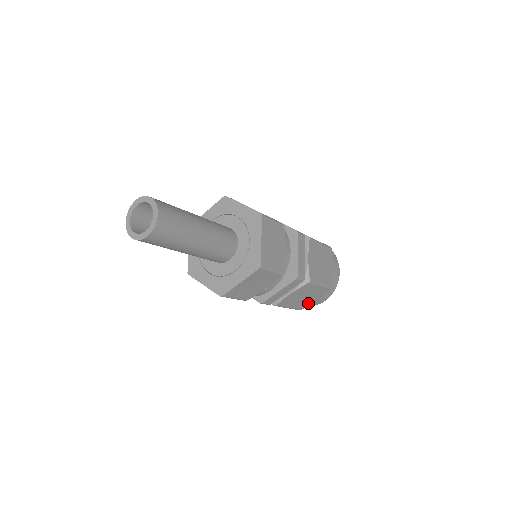
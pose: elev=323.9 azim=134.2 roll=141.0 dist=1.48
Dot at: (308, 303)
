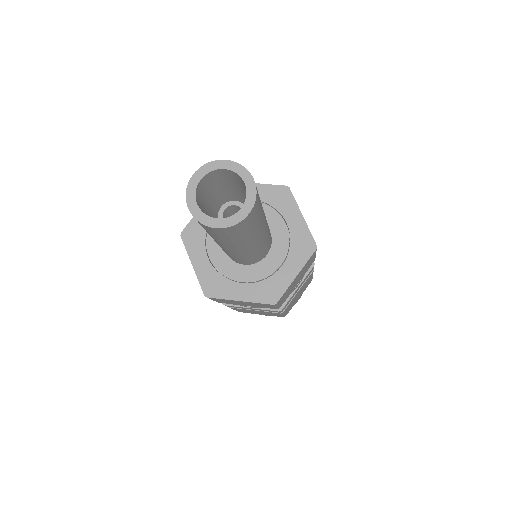
Dot at: occluded
